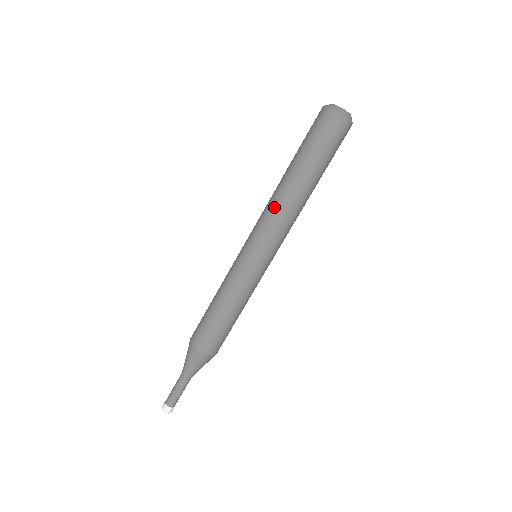
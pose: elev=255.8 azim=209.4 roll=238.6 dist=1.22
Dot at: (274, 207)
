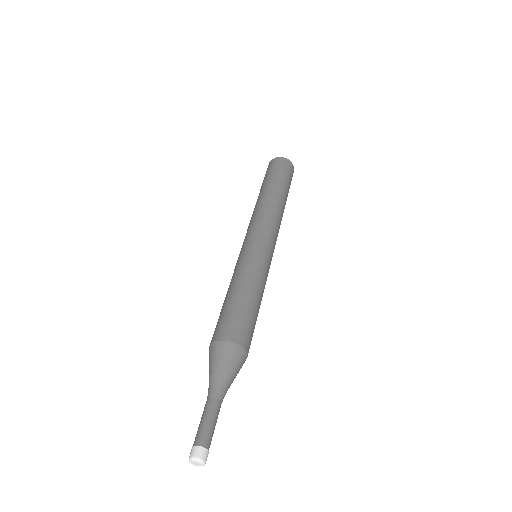
Dot at: (257, 211)
